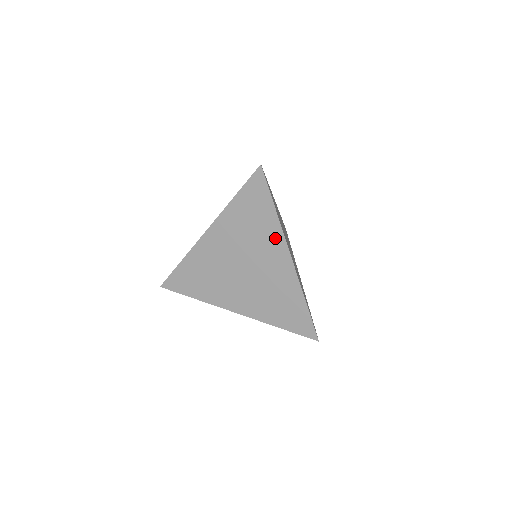
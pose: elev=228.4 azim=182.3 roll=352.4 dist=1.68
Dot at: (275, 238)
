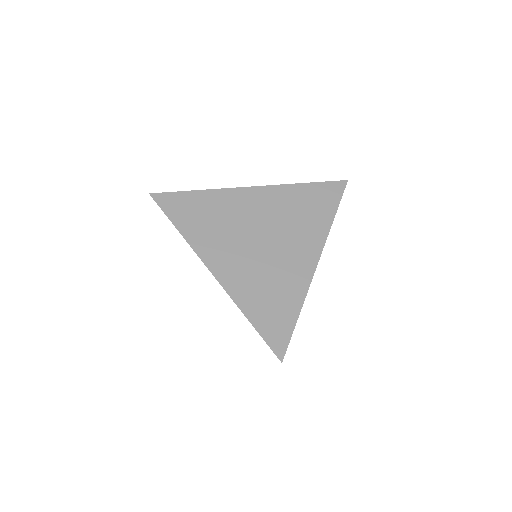
Dot at: (315, 238)
